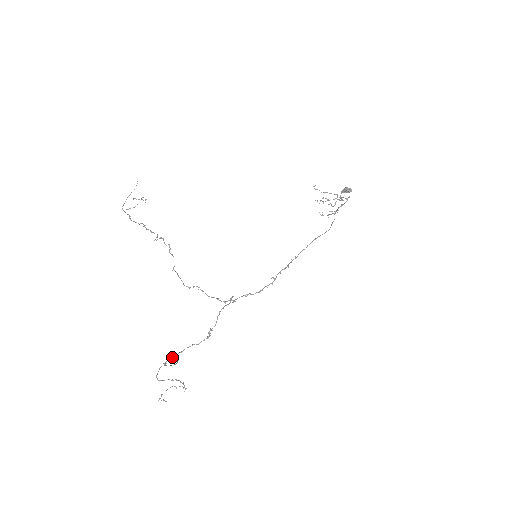
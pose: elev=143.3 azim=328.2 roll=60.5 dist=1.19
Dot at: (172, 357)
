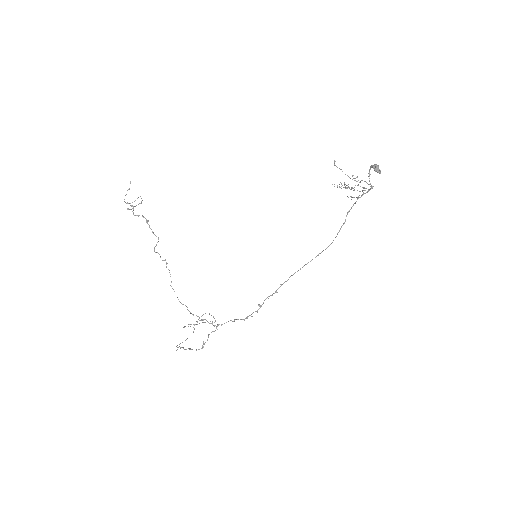
Dot at: (180, 348)
